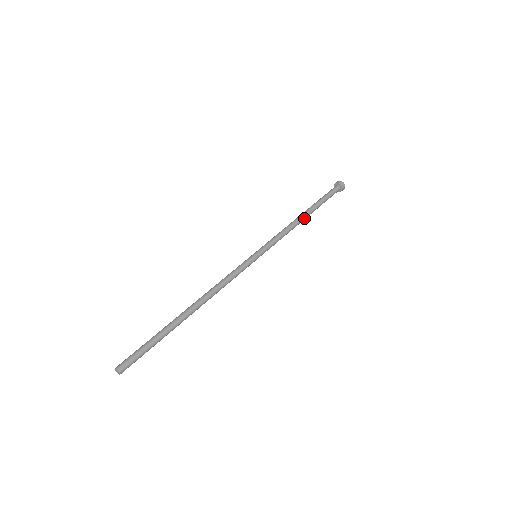
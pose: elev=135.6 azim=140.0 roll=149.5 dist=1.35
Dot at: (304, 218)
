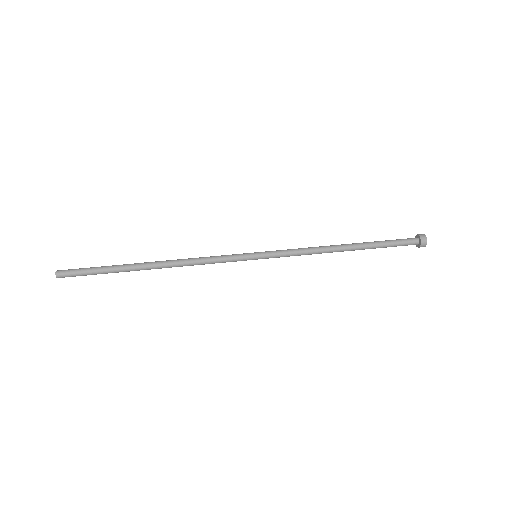
Dot at: (342, 249)
